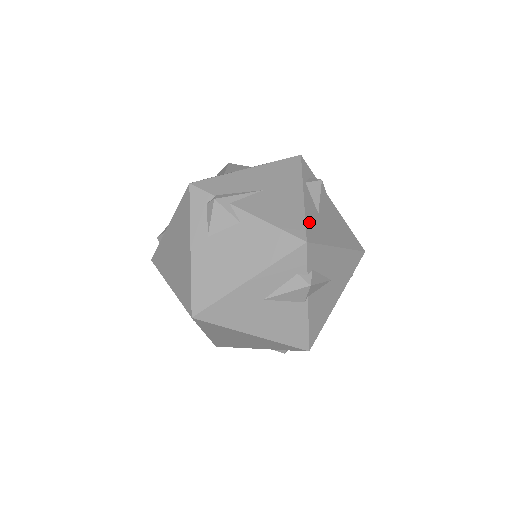
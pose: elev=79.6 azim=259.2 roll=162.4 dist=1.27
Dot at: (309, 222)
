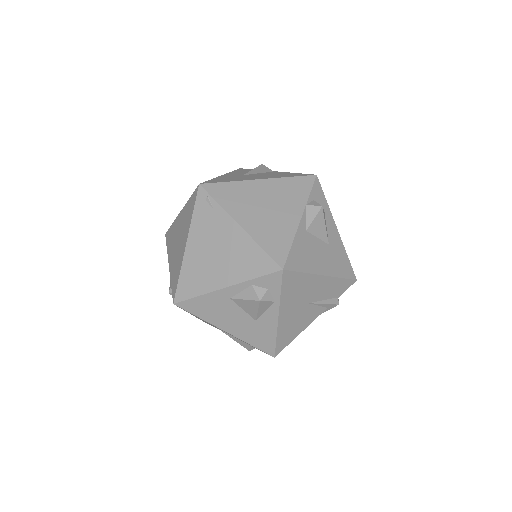
Dot at: occluded
